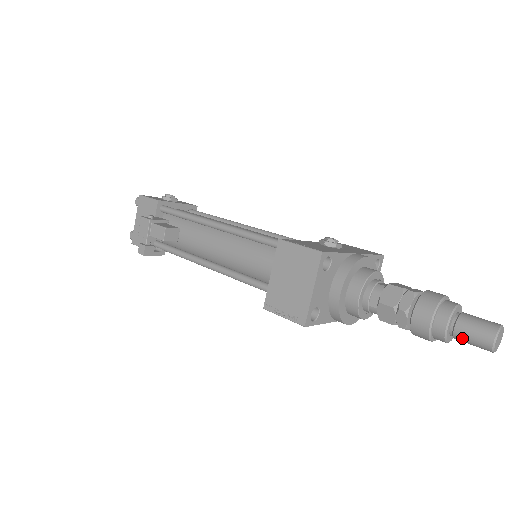
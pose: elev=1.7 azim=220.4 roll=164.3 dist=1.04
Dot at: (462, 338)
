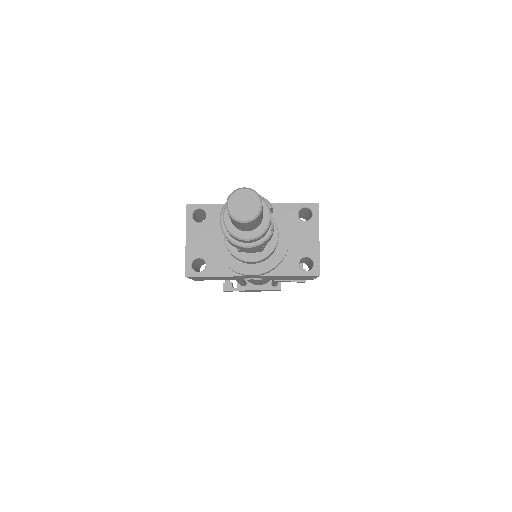
Dot at: (233, 223)
